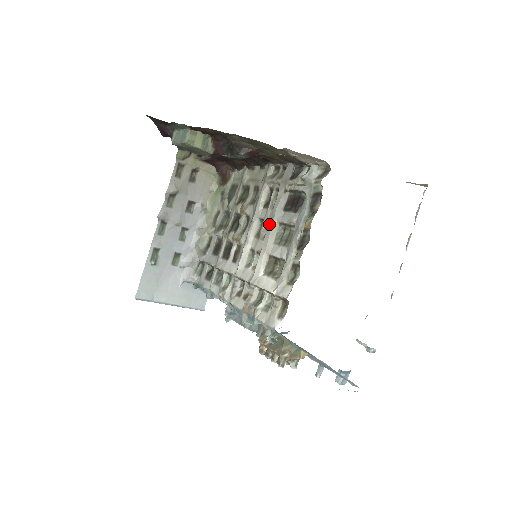
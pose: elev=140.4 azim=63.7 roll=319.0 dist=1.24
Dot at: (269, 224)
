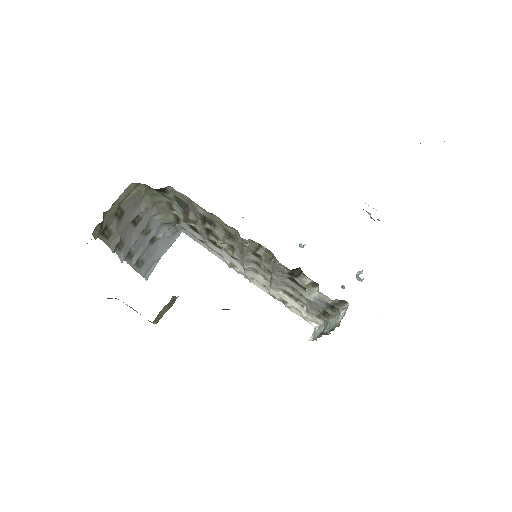
Dot at: occluded
